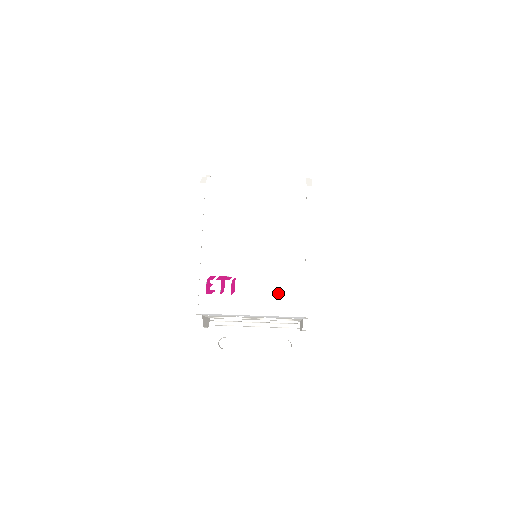
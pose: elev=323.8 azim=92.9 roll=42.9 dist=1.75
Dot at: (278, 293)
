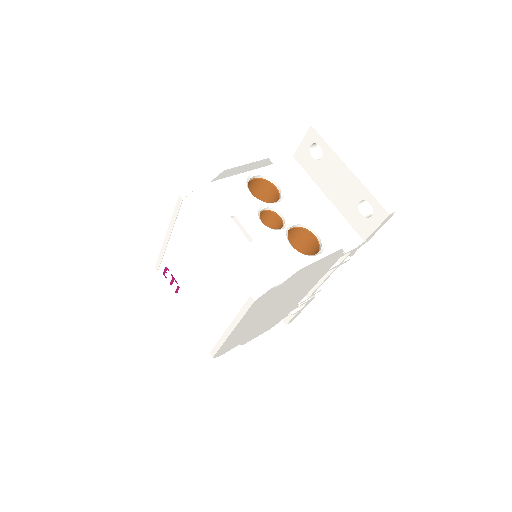
Dot at: (199, 327)
